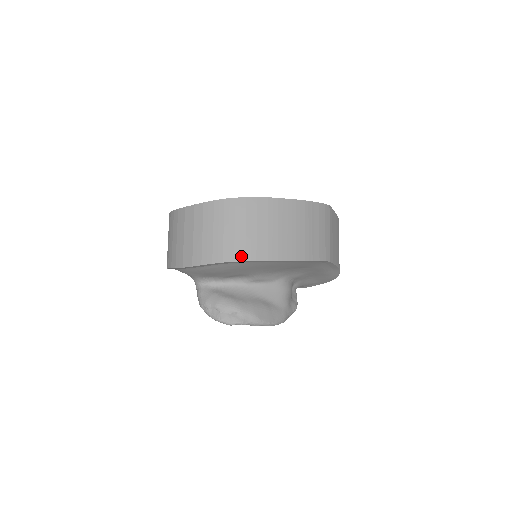
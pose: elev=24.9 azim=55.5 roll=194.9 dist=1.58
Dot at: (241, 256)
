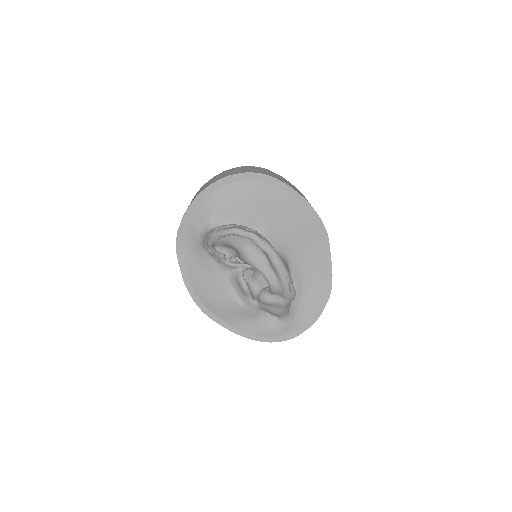
Dot at: (265, 174)
